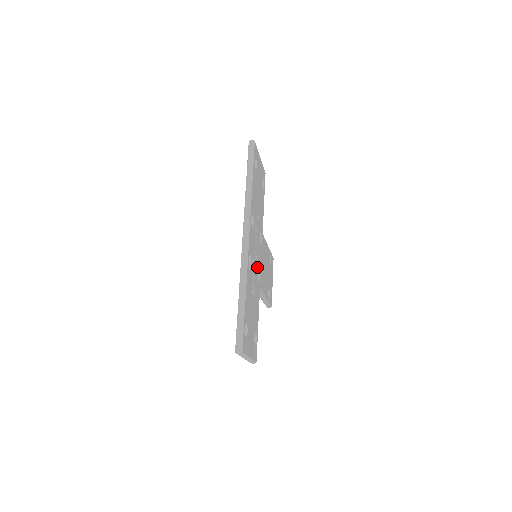
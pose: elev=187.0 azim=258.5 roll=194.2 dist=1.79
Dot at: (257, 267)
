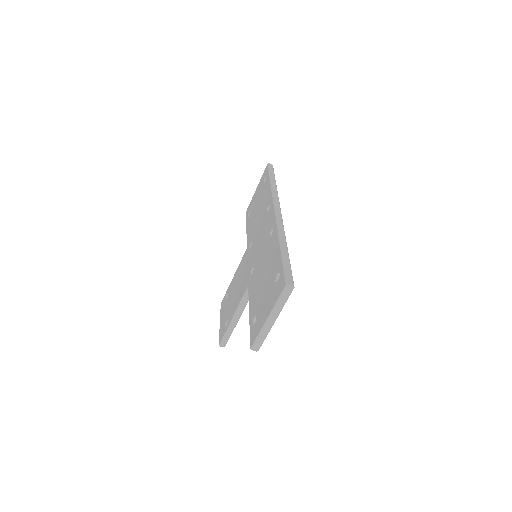
Dot at: occluded
